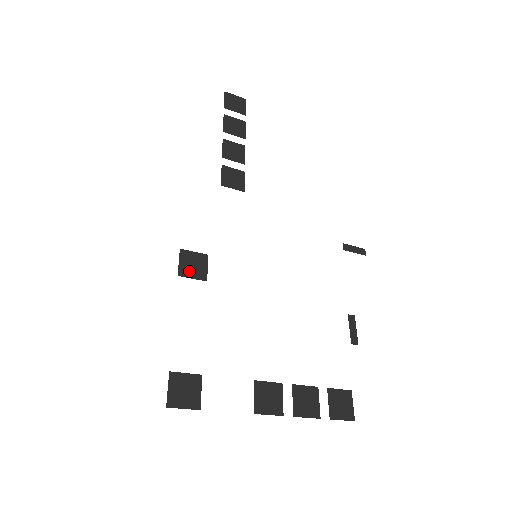
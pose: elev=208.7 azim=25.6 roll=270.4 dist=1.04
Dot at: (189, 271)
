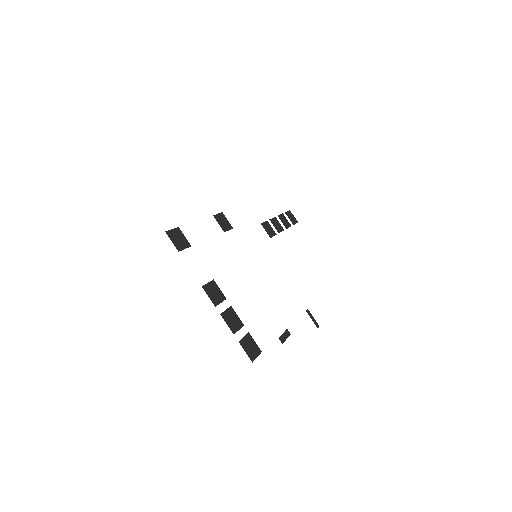
Dot at: (220, 221)
